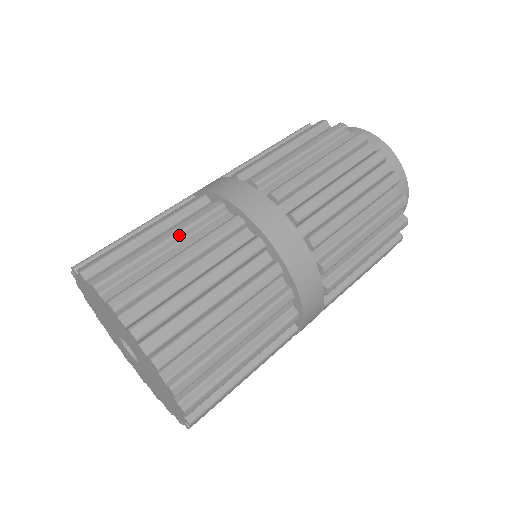
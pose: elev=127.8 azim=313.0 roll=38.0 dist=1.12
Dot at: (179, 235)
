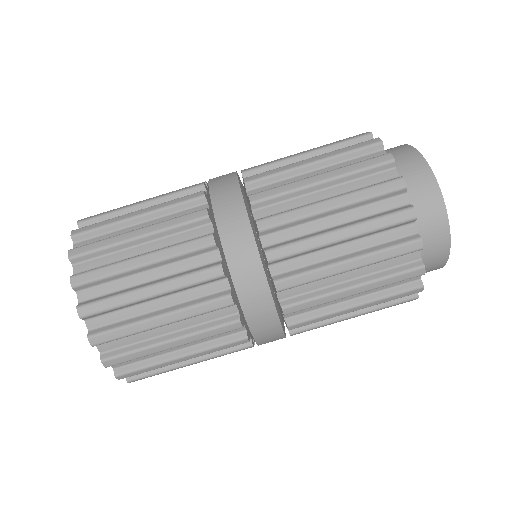
Dot at: (169, 293)
